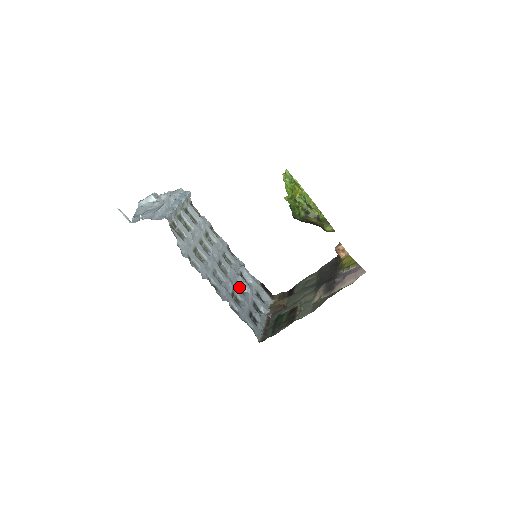
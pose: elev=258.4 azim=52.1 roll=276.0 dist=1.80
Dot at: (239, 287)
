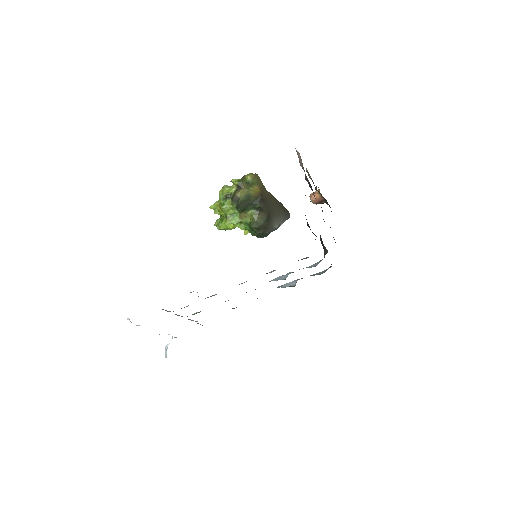
Dot at: (276, 280)
